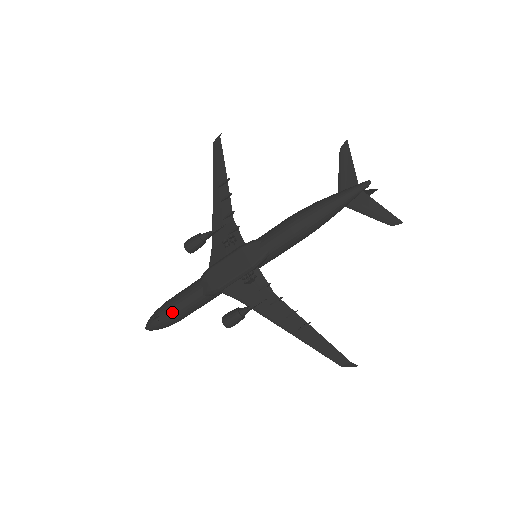
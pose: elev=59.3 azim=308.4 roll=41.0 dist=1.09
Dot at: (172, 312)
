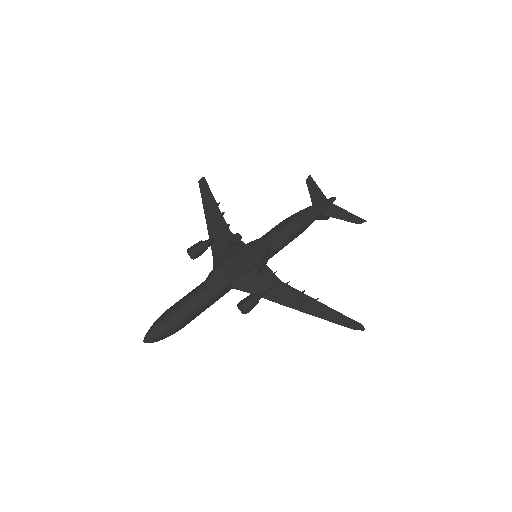
Dot at: (179, 313)
